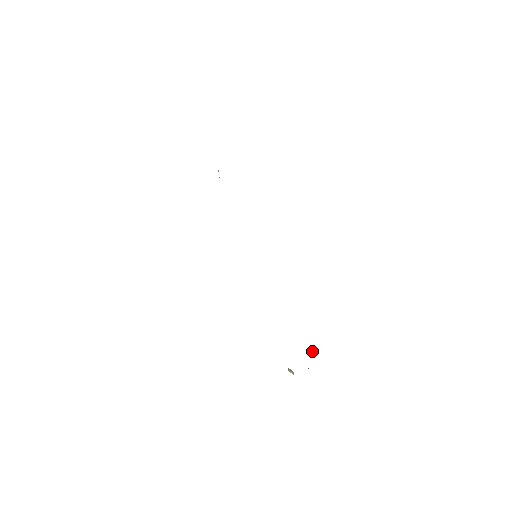
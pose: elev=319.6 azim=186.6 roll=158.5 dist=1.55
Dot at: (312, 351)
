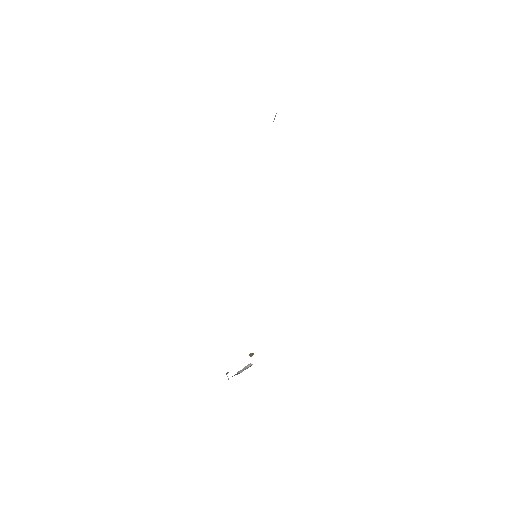
Dot at: occluded
